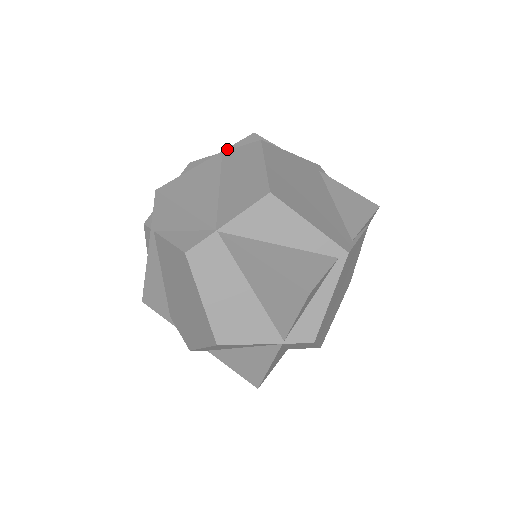
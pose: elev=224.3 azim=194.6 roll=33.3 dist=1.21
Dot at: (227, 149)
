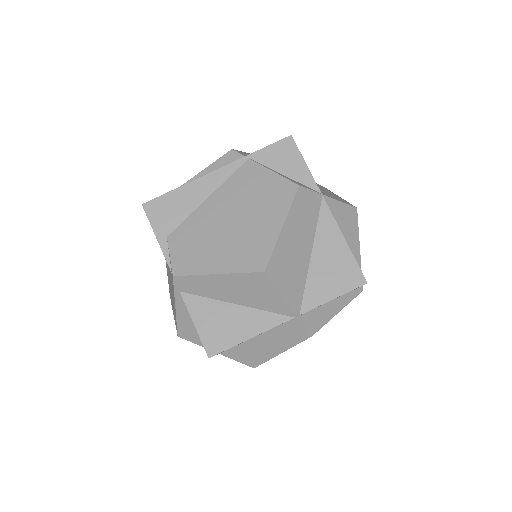
Dot at: occluded
